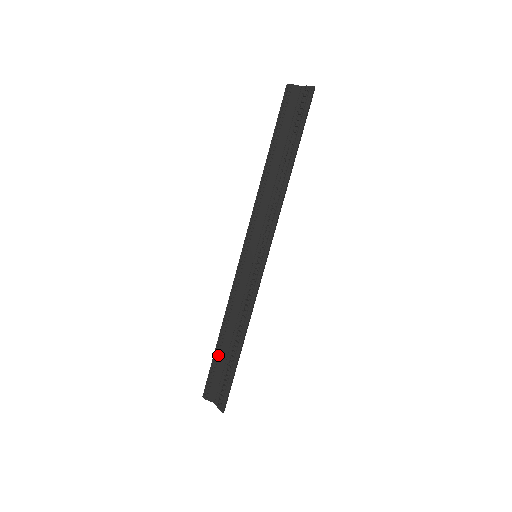
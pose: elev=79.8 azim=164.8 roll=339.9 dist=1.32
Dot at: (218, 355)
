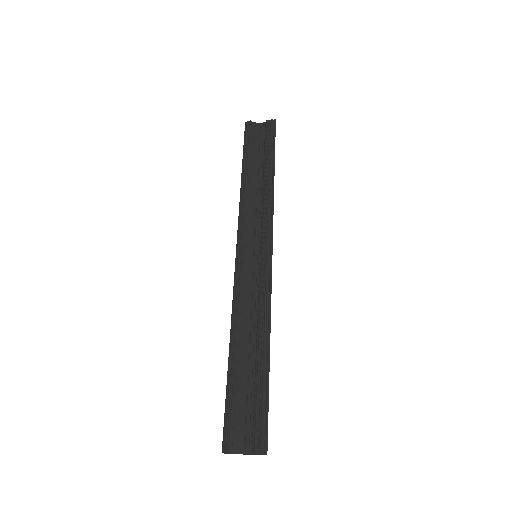
Dot at: (235, 381)
